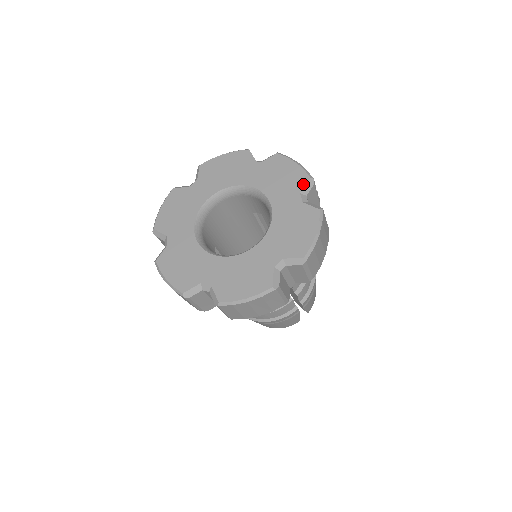
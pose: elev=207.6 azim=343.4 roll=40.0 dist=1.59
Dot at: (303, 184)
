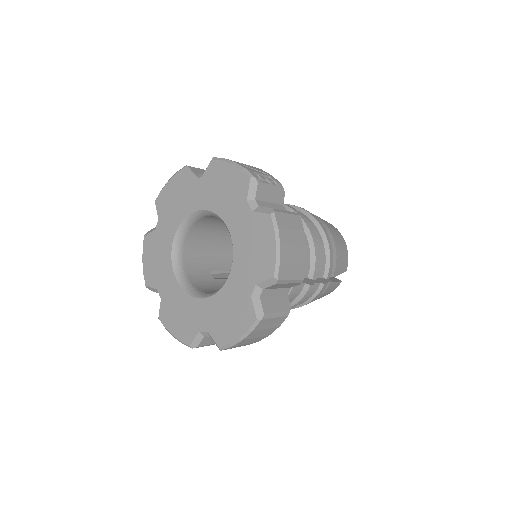
Dot at: (246, 189)
